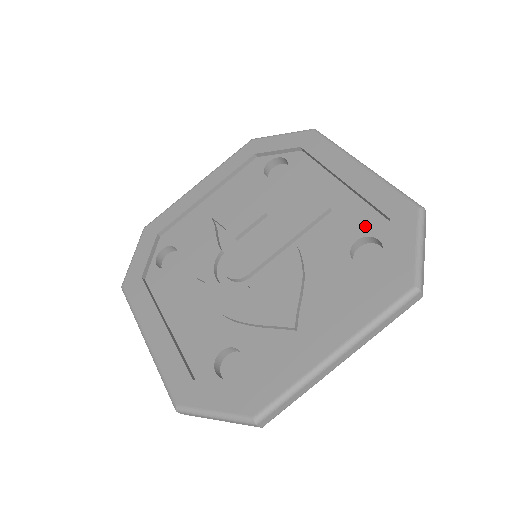
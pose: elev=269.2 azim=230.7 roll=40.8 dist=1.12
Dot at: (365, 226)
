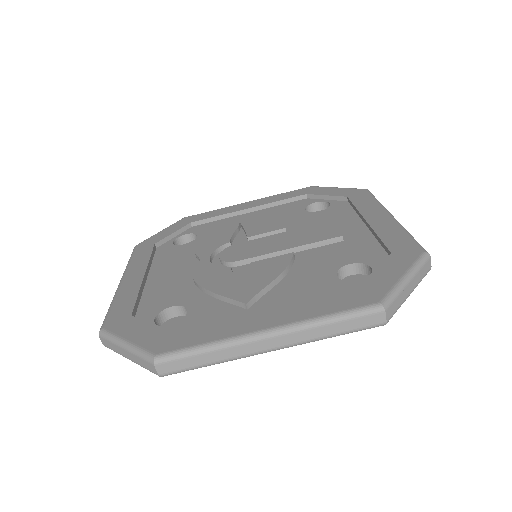
Dot at: (366, 256)
